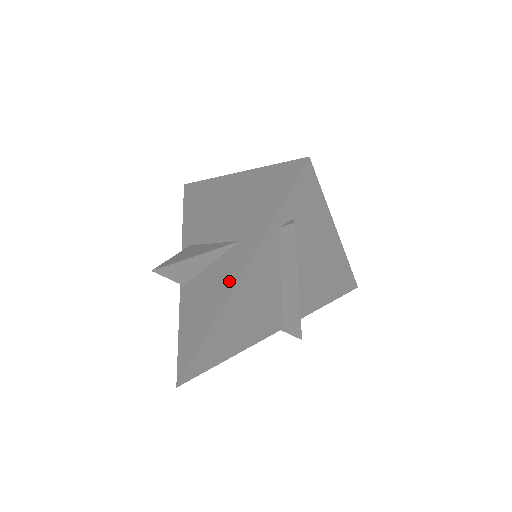
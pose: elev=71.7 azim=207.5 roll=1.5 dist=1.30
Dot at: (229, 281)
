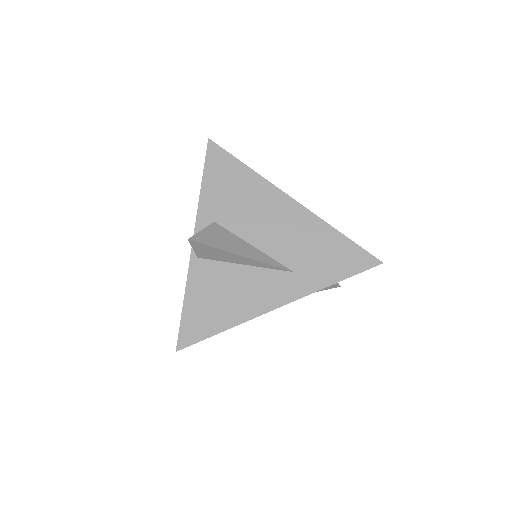
Dot at: (274, 298)
